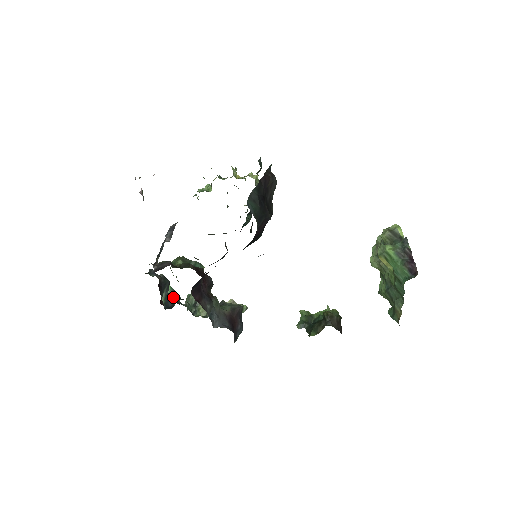
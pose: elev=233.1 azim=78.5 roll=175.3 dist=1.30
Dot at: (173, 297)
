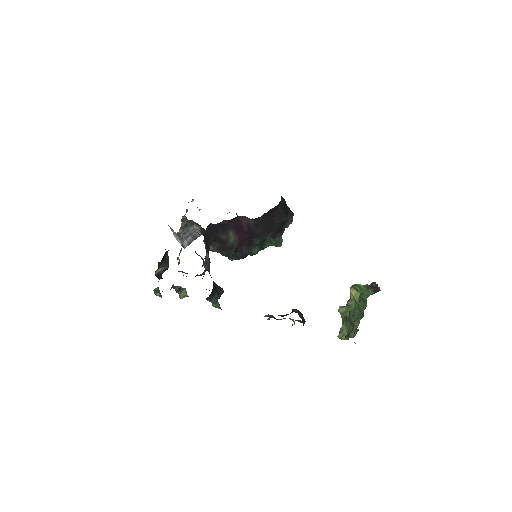
Dot at: (157, 292)
